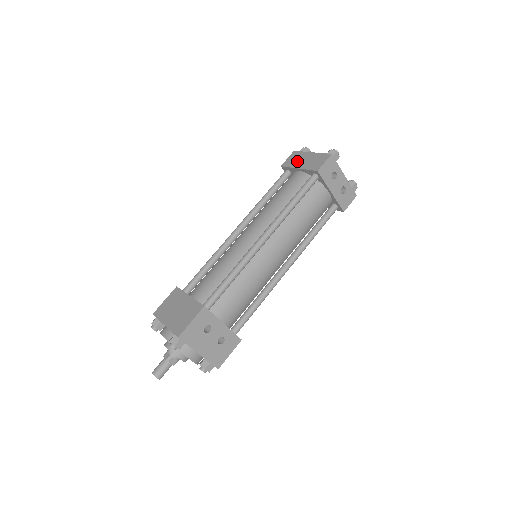
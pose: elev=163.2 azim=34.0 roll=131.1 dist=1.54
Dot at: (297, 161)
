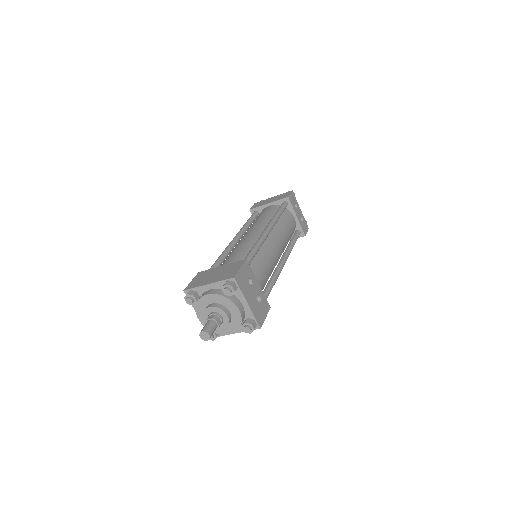
Dot at: (264, 203)
